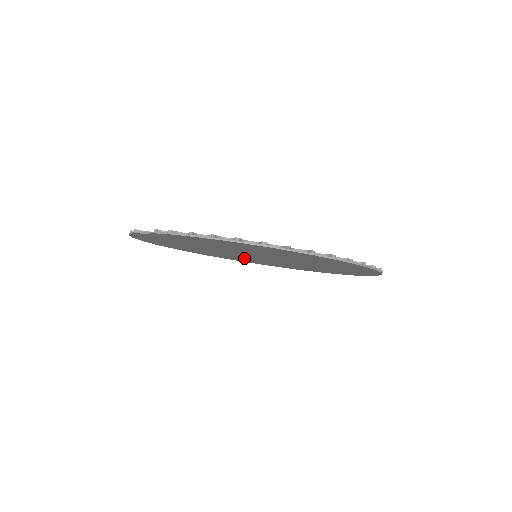
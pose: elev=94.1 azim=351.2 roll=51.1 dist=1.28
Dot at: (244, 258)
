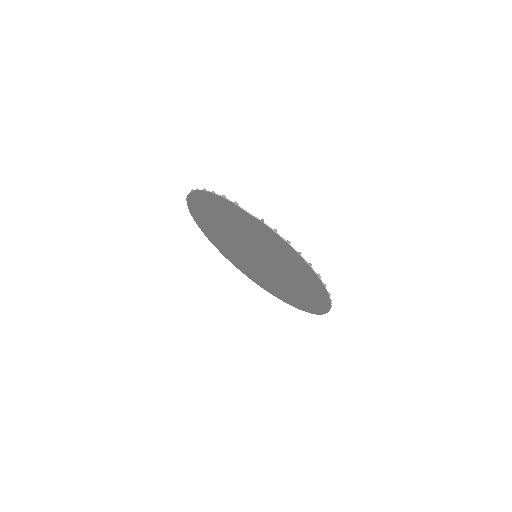
Dot at: (230, 244)
